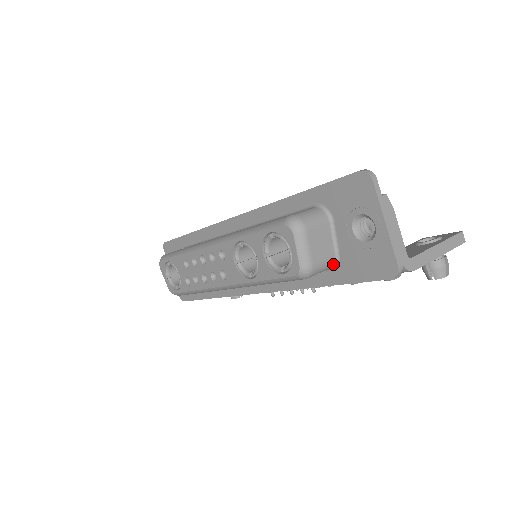
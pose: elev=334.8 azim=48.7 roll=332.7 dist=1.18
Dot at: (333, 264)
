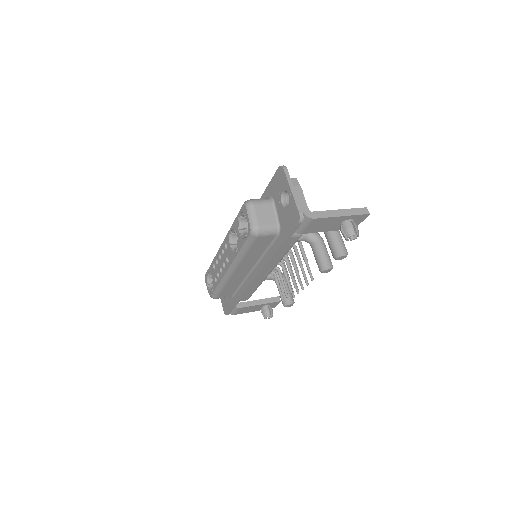
Dot at: (277, 230)
